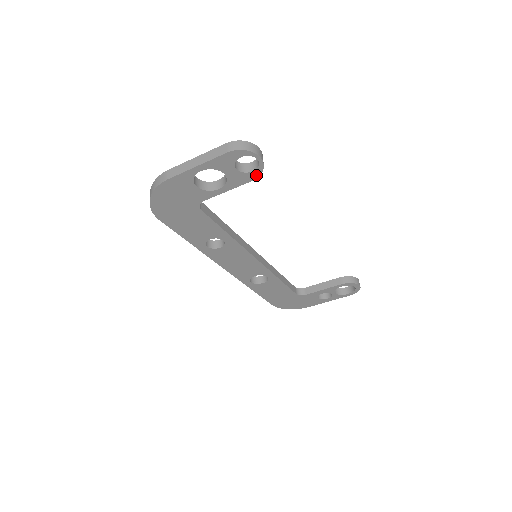
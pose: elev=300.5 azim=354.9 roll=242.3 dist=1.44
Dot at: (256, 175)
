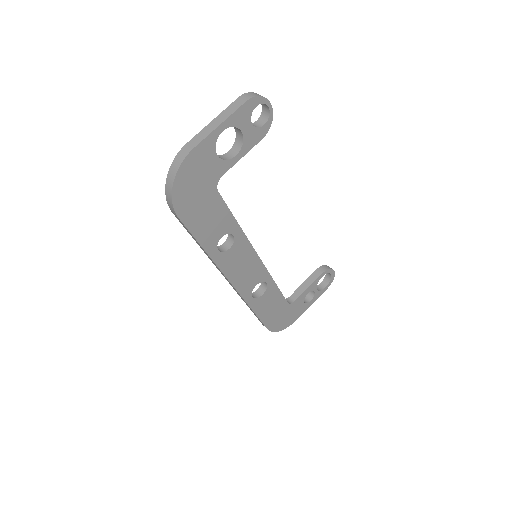
Dot at: (266, 130)
